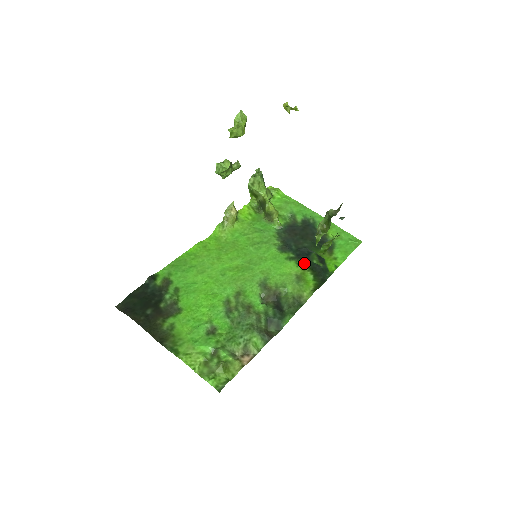
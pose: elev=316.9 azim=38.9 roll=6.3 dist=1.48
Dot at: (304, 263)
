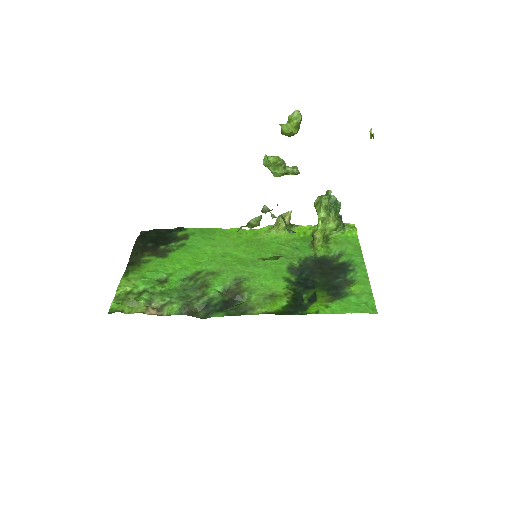
Dot at: (294, 290)
